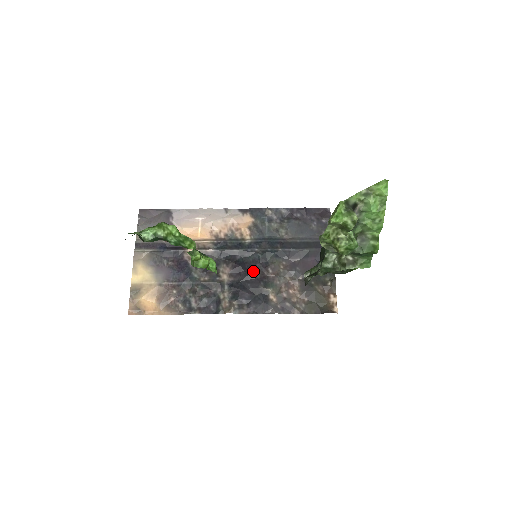
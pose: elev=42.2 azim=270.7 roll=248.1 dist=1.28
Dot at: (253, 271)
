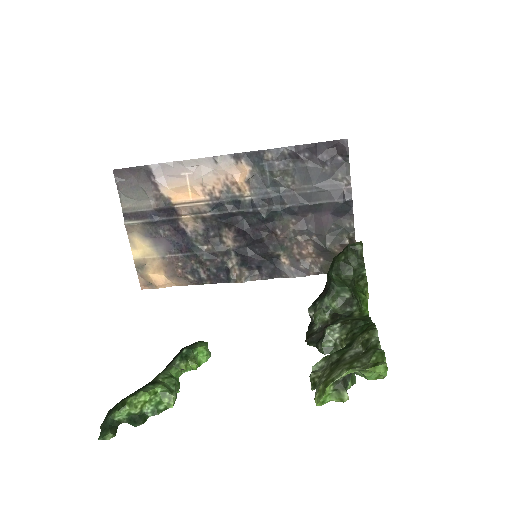
Dot at: (259, 235)
